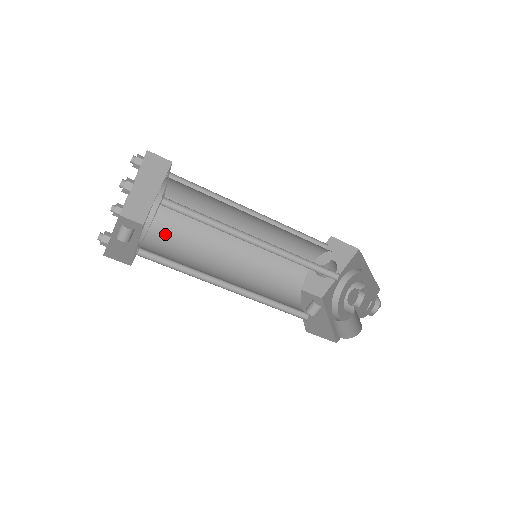
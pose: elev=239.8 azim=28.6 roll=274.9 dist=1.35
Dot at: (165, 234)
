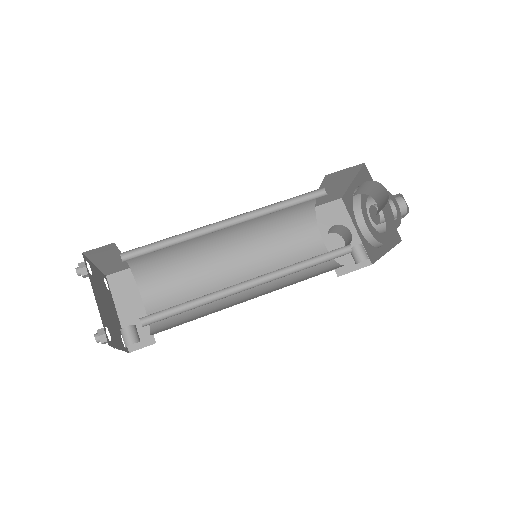
Dot at: (174, 322)
